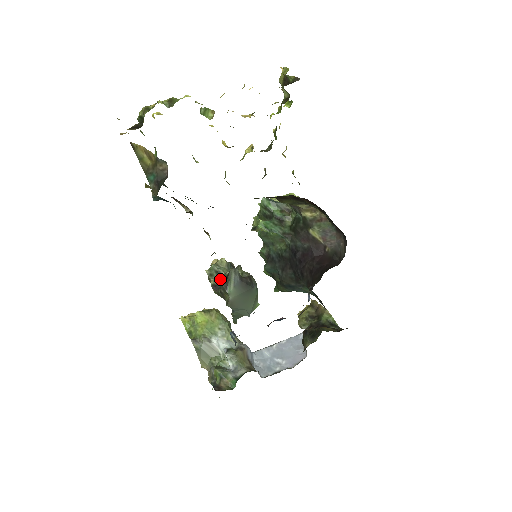
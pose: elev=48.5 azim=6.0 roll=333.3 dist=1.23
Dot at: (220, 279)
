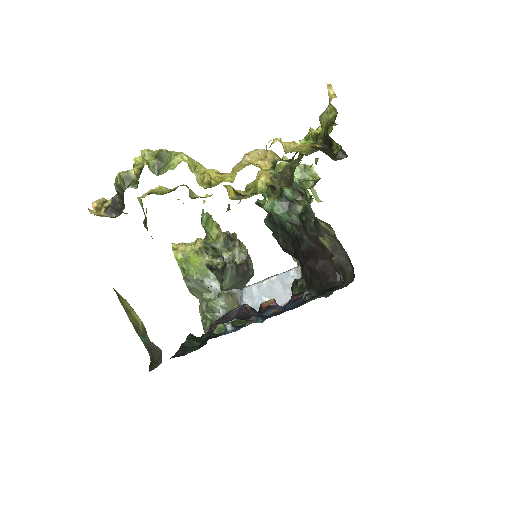
Dot at: (215, 258)
